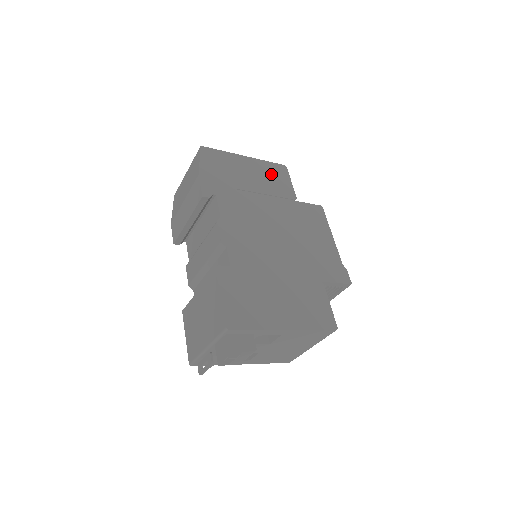
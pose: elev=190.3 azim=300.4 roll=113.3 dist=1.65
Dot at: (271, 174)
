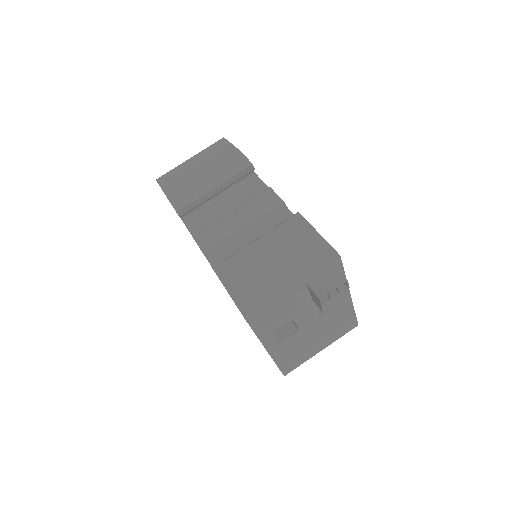
Dot at: occluded
